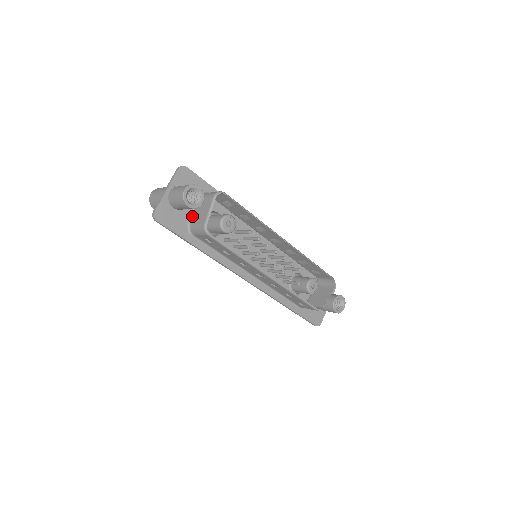
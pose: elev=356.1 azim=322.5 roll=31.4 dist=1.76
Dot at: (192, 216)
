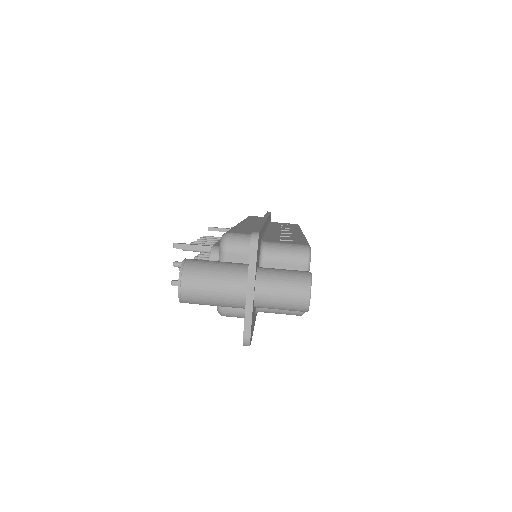
Dot at: occluded
